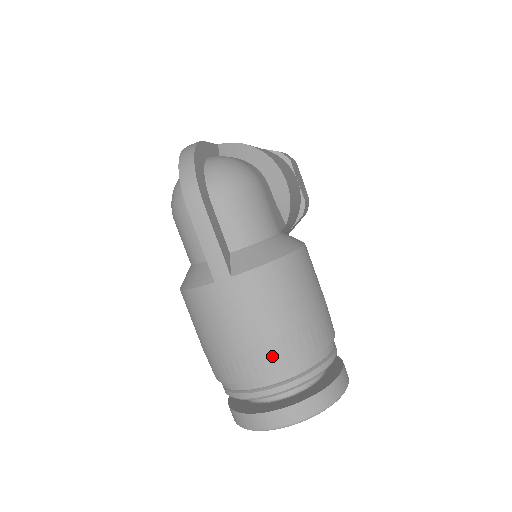
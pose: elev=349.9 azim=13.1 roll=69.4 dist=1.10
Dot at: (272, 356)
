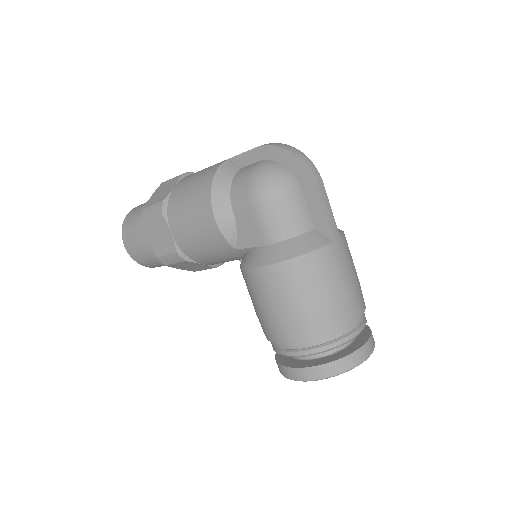
Dot at: (361, 297)
